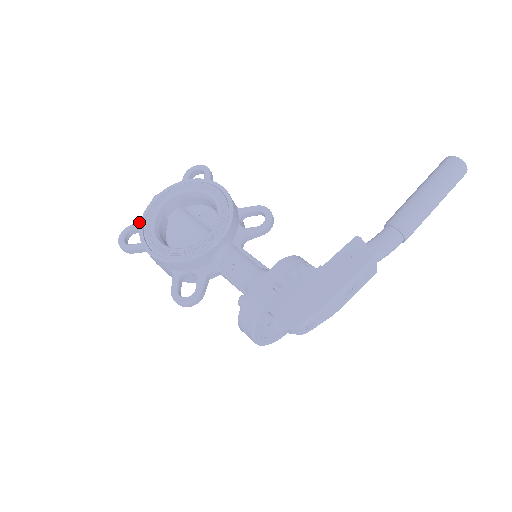
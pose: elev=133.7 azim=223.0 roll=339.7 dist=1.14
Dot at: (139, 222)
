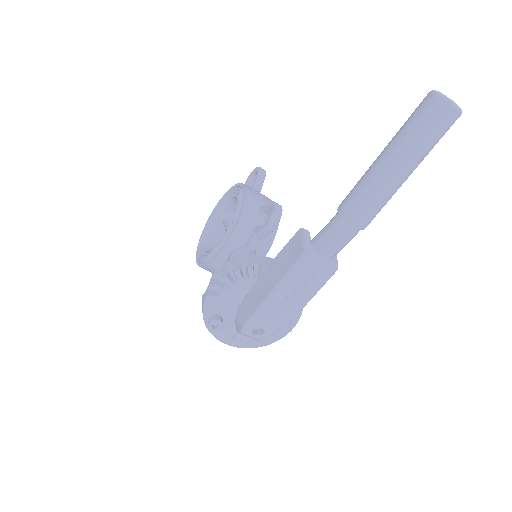
Dot at: occluded
